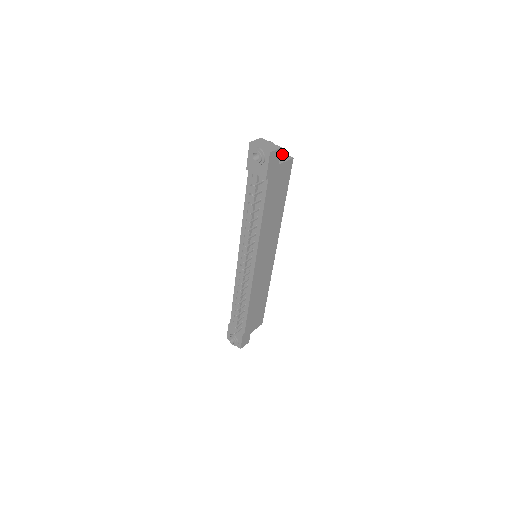
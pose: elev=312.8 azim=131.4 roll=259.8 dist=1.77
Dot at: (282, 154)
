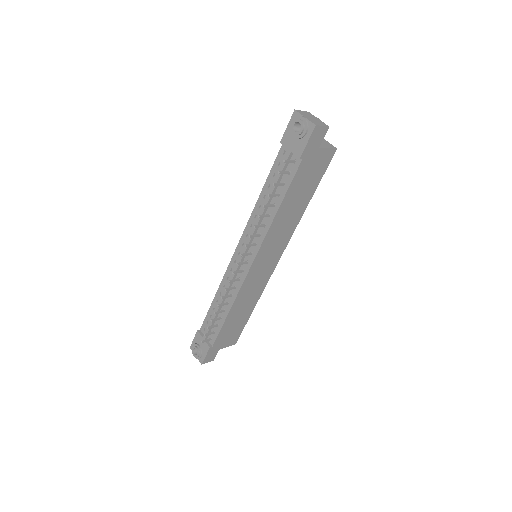
Dot at: (325, 141)
